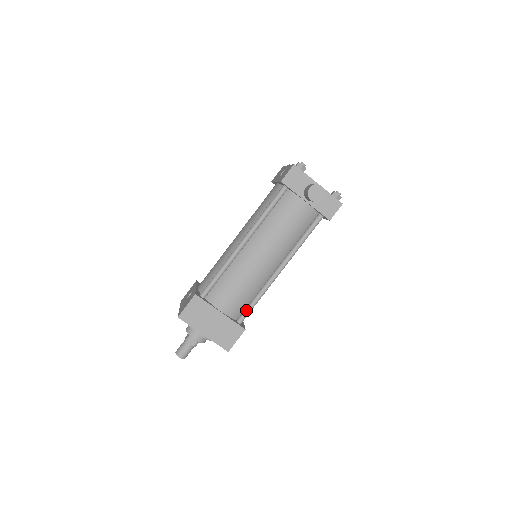
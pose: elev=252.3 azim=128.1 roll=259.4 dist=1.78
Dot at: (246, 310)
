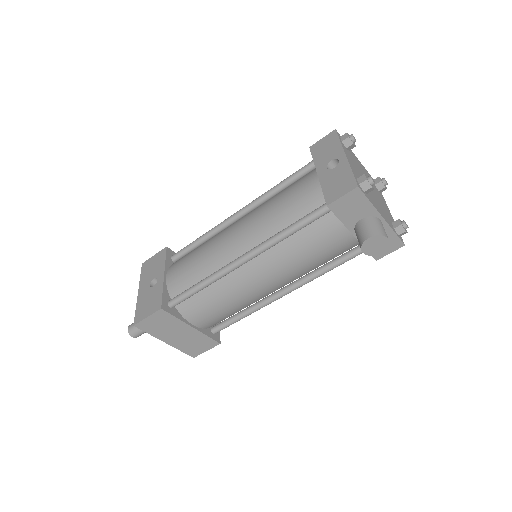
Dot at: (226, 324)
